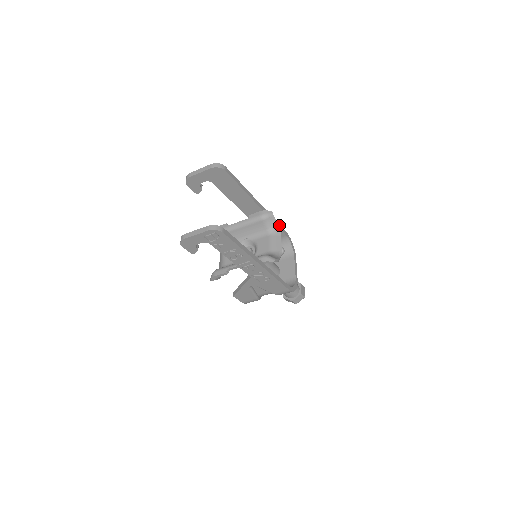
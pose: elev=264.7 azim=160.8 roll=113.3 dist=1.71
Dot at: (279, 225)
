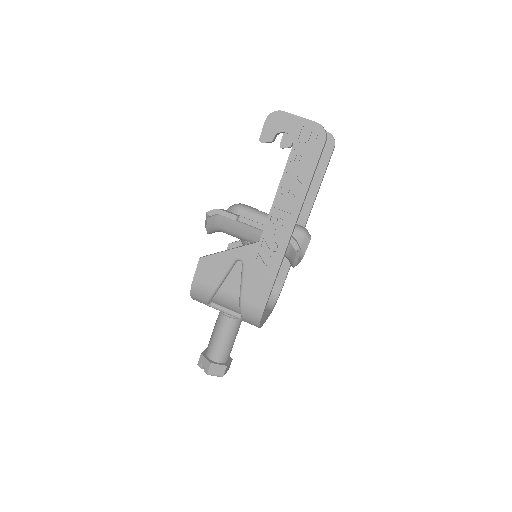
Dot at: occluded
